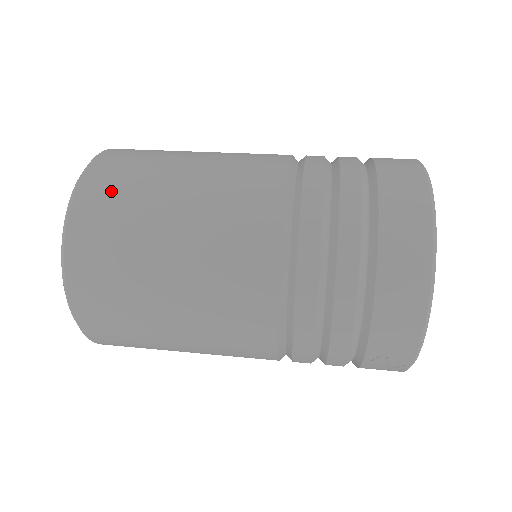
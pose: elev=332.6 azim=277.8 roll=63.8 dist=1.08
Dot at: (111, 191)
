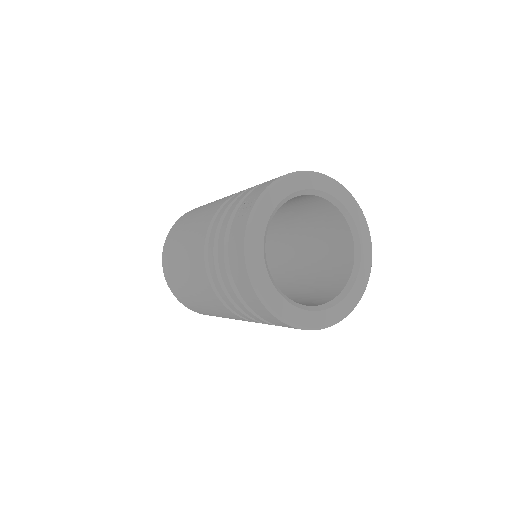
Dot at: occluded
